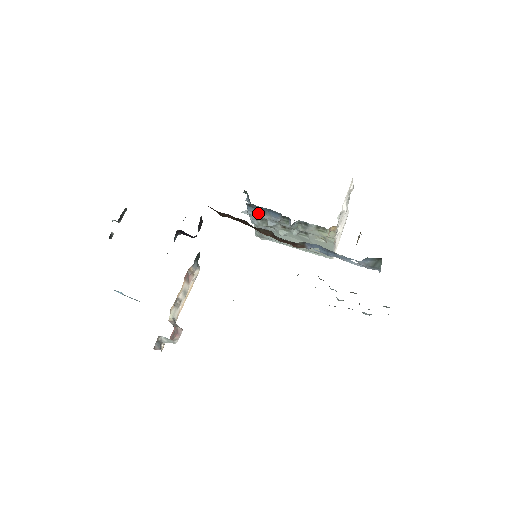
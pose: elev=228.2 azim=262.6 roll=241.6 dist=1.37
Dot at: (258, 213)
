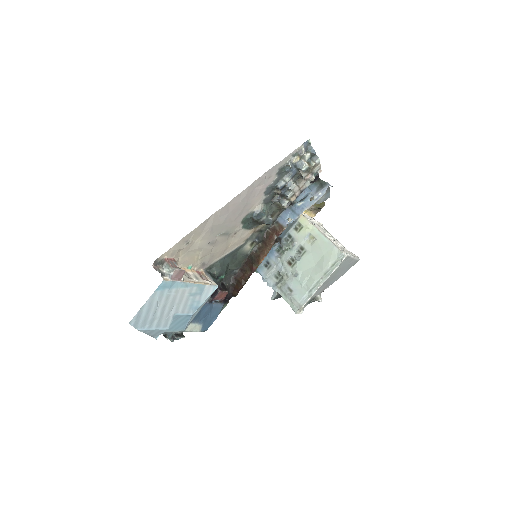
Dot at: (268, 270)
